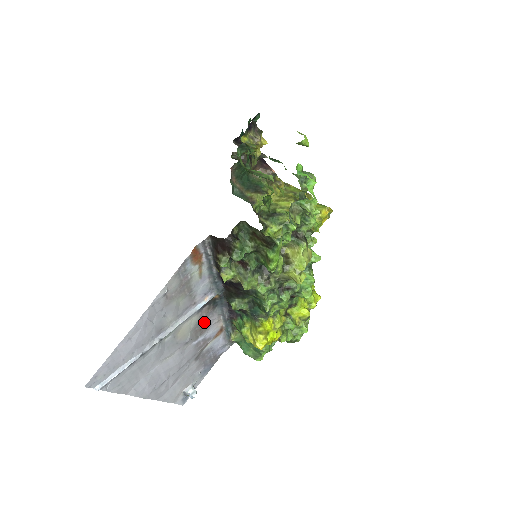
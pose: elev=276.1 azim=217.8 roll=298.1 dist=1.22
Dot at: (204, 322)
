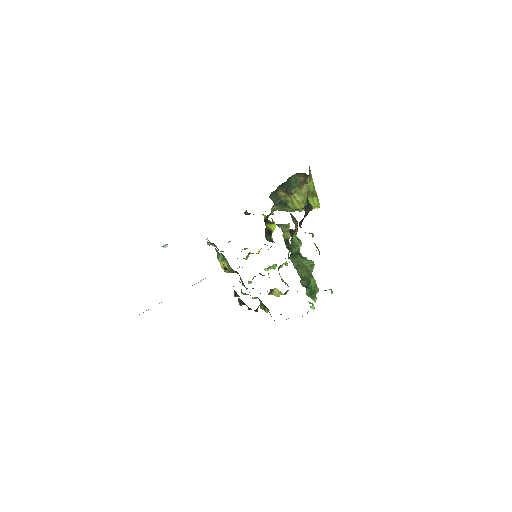
Dot at: occluded
